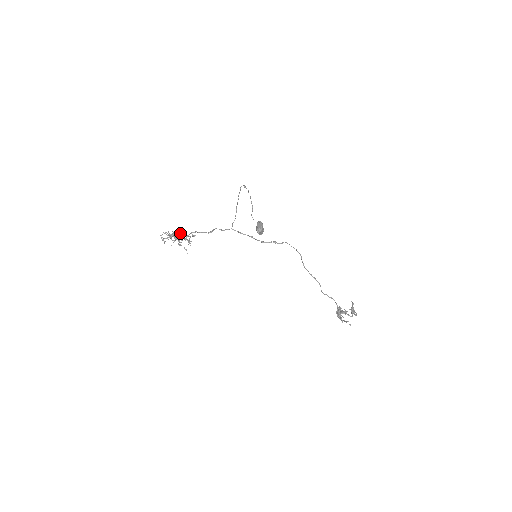
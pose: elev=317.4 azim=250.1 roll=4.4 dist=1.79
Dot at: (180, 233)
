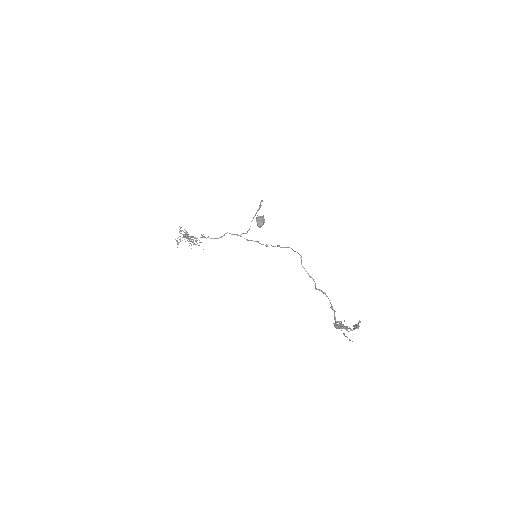
Dot at: occluded
